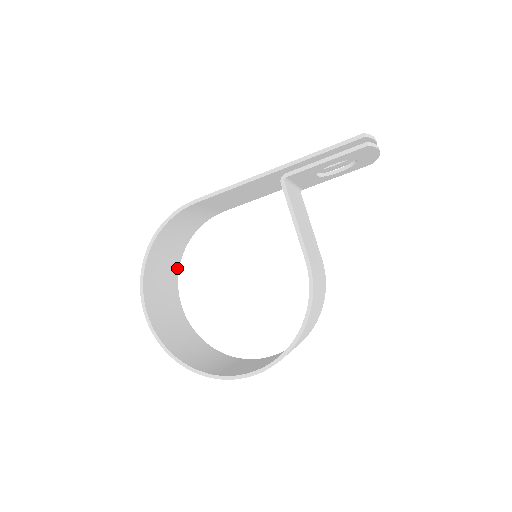
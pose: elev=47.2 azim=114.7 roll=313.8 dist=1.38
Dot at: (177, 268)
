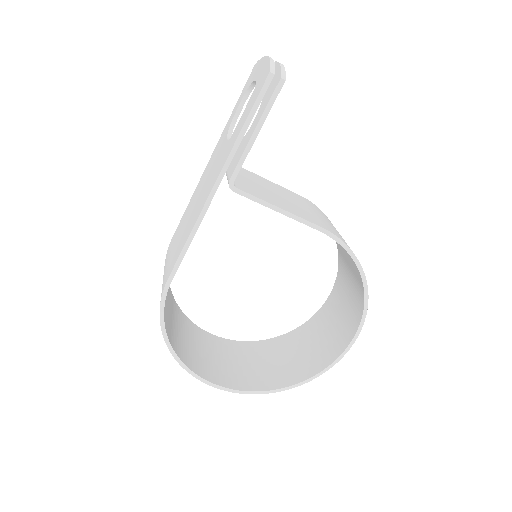
Dot at: (186, 320)
